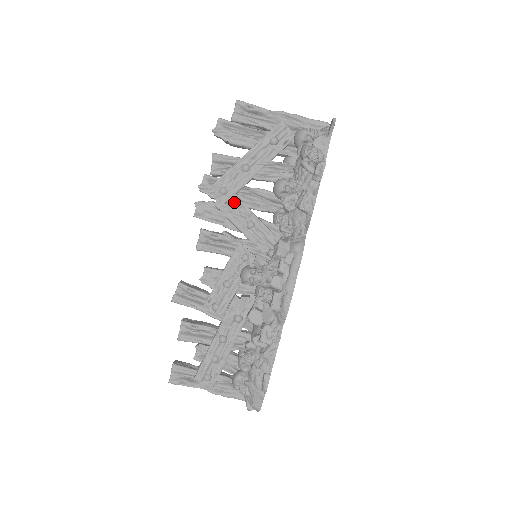
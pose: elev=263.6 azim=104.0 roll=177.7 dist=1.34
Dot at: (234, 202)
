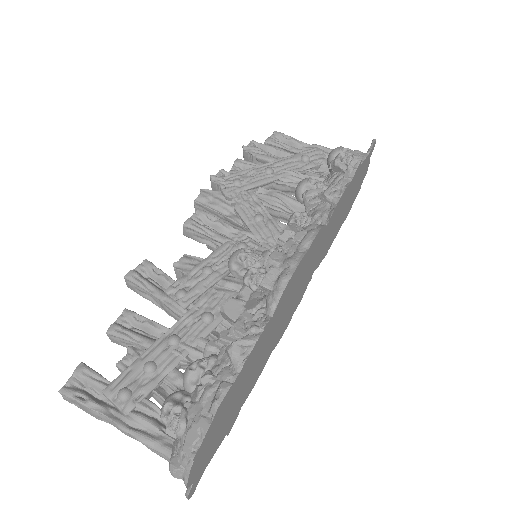
Dot at: (246, 193)
